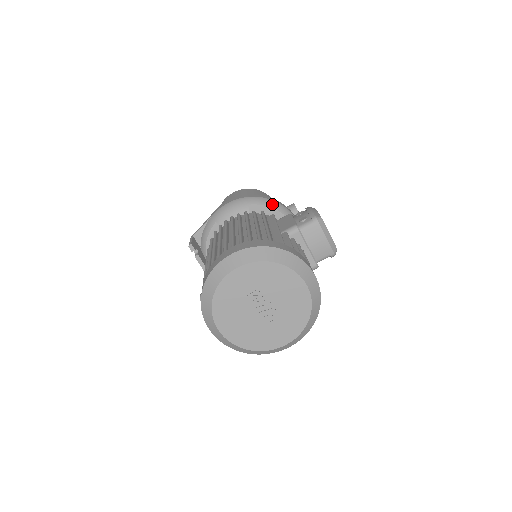
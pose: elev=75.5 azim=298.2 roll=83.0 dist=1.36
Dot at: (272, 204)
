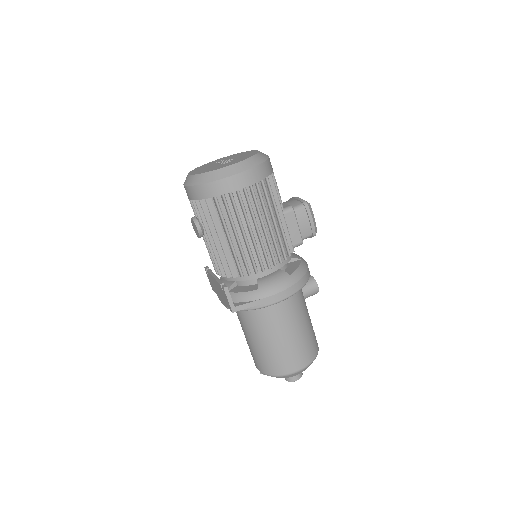
Dot at: occluded
